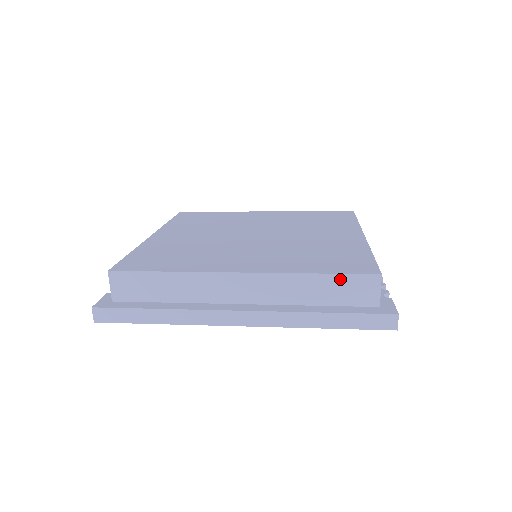
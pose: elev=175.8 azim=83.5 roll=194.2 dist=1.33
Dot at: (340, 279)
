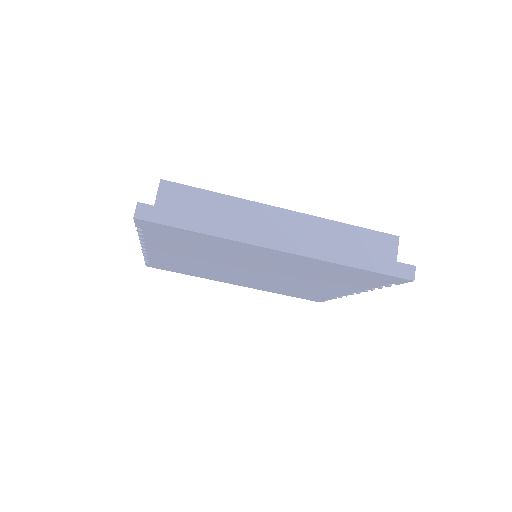
Dot at: (367, 233)
